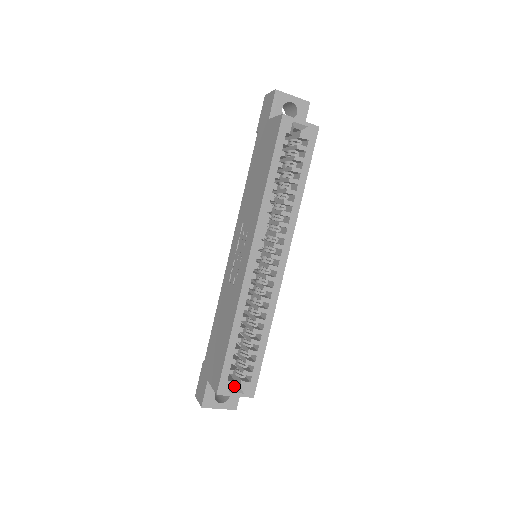
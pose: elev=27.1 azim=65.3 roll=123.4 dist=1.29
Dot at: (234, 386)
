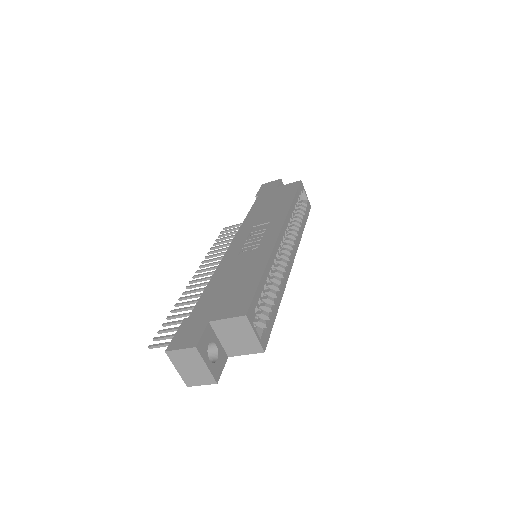
Dot at: occluded
